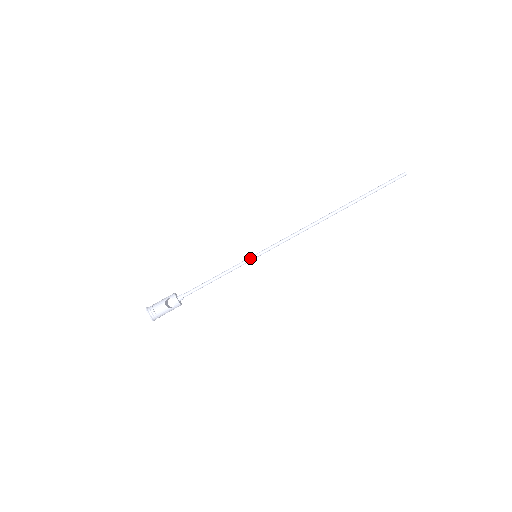
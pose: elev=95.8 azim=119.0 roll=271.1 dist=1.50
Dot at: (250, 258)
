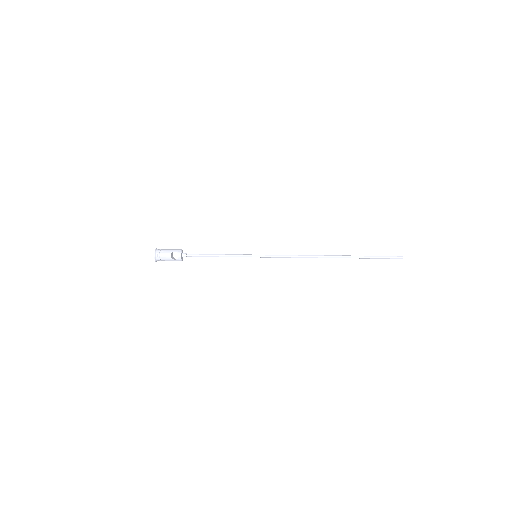
Dot at: (251, 255)
